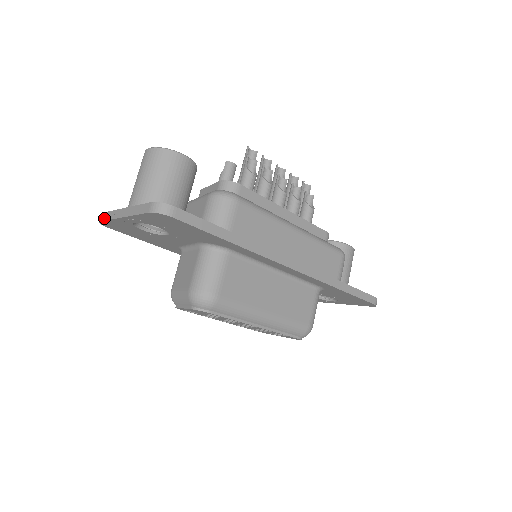
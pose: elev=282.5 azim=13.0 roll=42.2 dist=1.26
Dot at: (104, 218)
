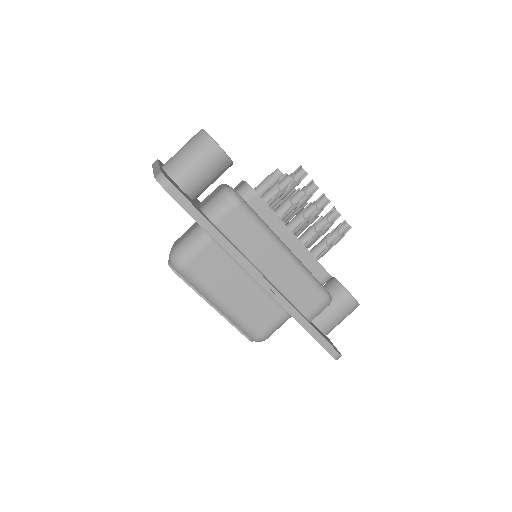
Dot at: (153, 163)
